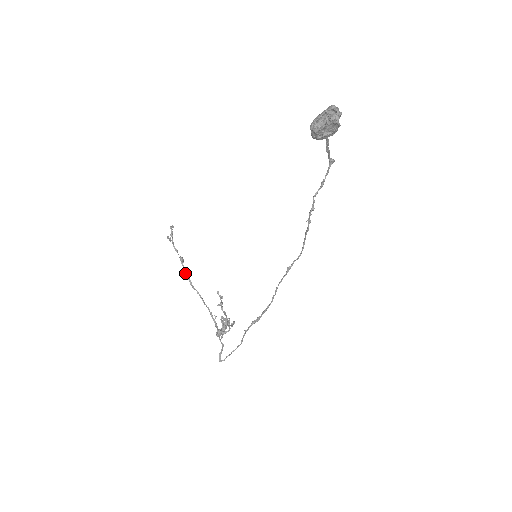
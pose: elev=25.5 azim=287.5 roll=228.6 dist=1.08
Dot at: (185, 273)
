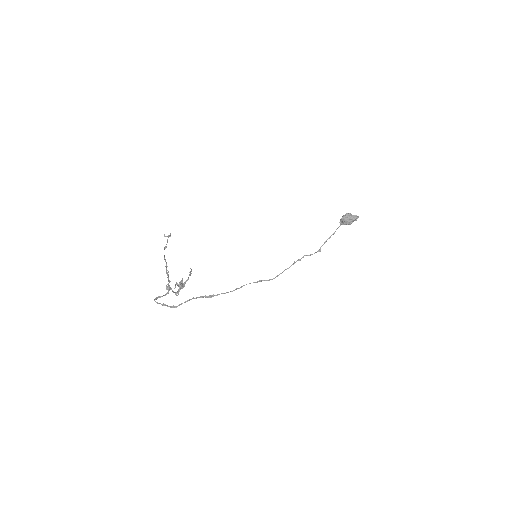
Dot at: occluded
